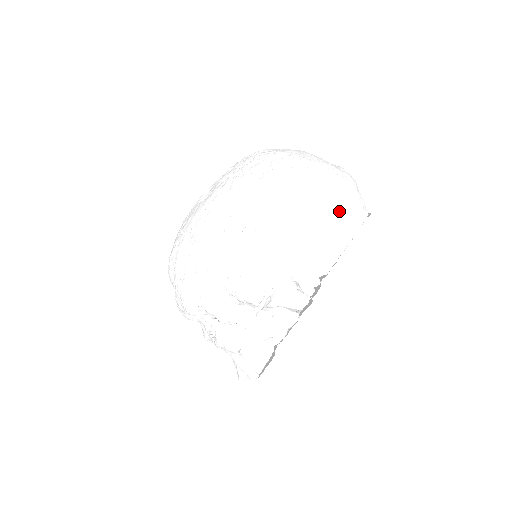
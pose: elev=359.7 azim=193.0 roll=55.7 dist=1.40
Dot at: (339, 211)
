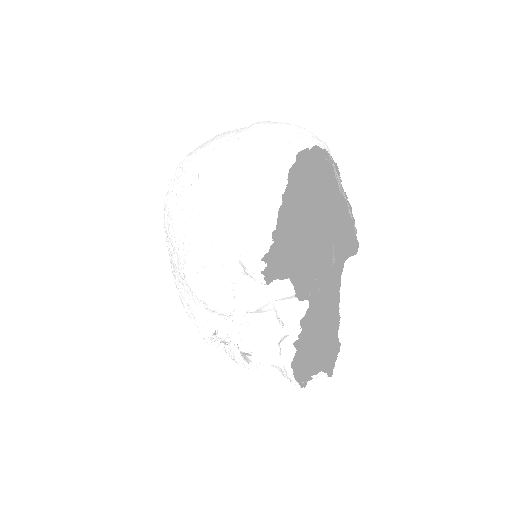
Dot at: (242, 180)
